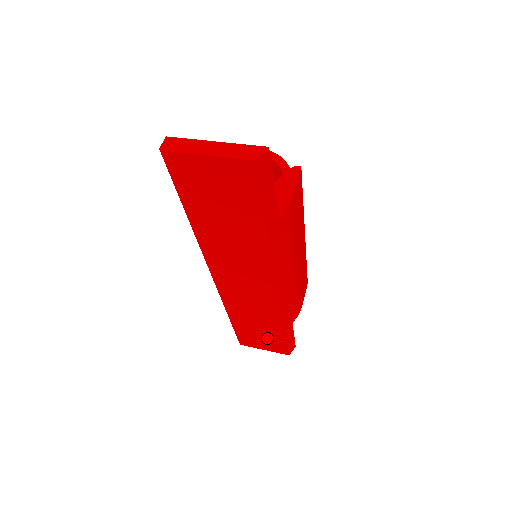
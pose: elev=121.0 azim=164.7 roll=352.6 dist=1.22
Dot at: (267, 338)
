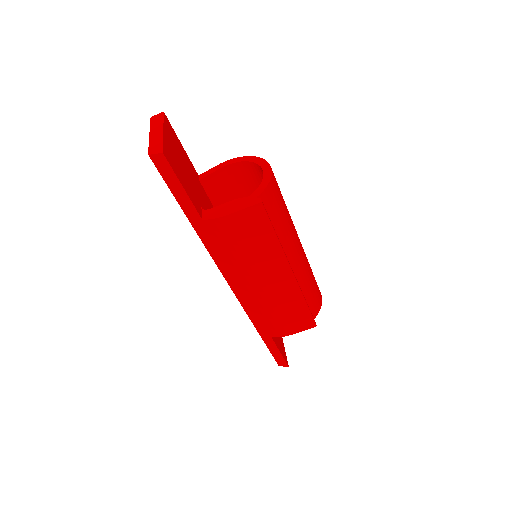
Dot at: occluded
